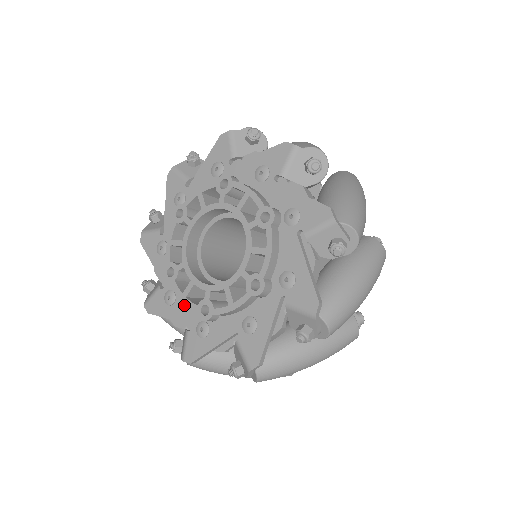
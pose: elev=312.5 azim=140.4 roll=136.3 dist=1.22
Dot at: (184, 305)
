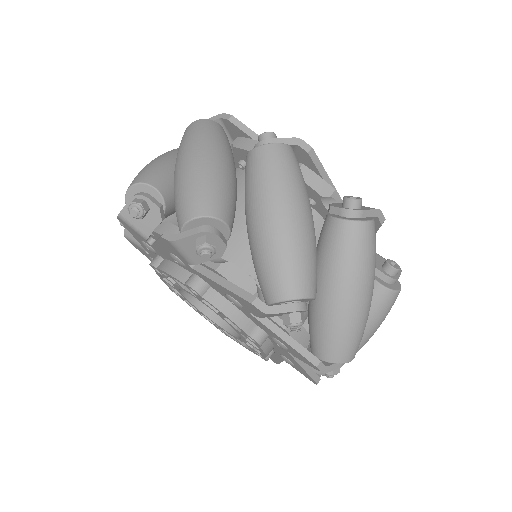
Dot at: occluded
